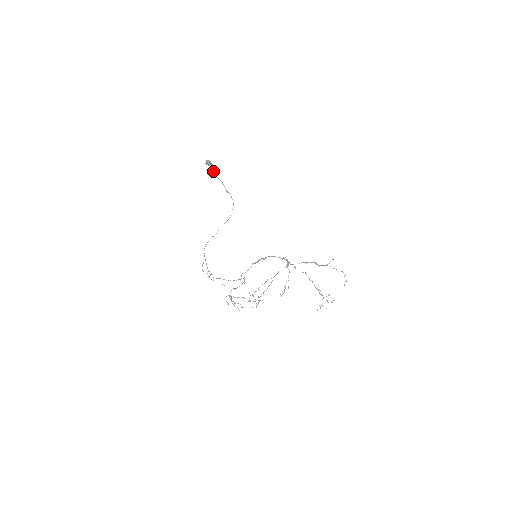
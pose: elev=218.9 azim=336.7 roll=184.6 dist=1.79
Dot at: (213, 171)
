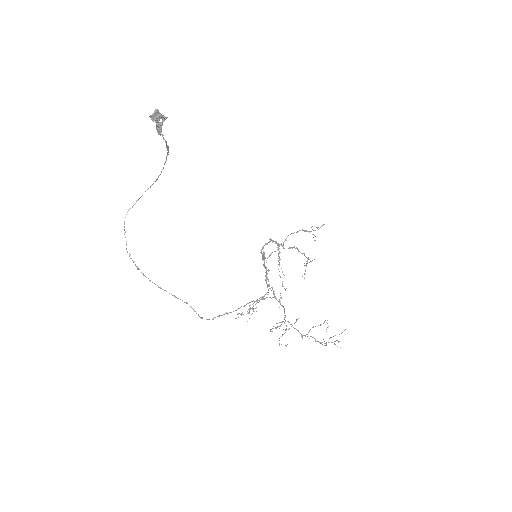
Dot at: (159, 130)
